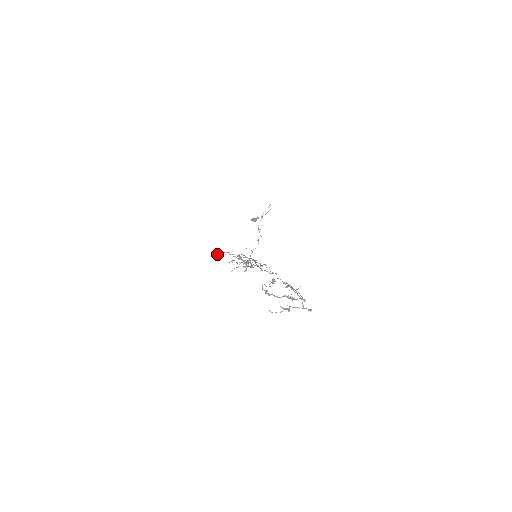
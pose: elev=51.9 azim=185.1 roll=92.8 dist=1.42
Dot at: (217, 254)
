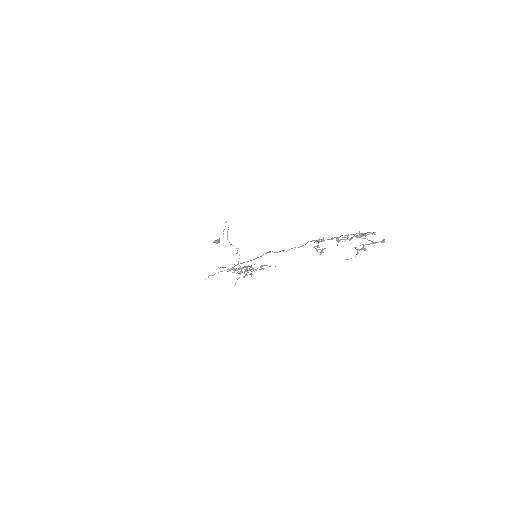
Dot at: occluded
